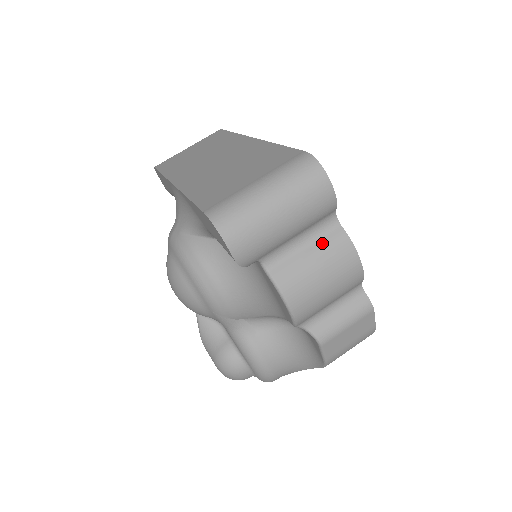
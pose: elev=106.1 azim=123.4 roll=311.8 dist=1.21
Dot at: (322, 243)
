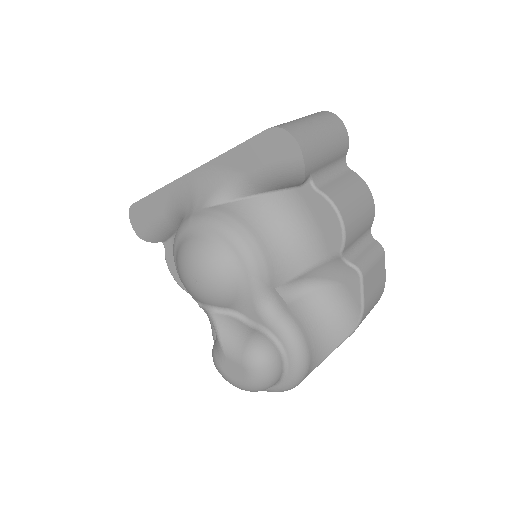
Dot at: (345, 177)
